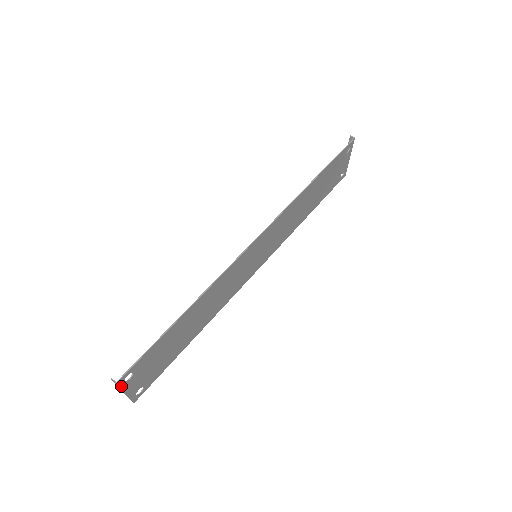
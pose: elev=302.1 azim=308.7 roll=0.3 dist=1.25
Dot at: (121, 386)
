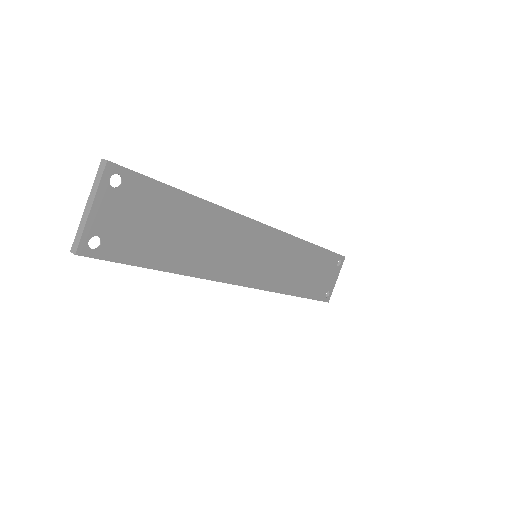
Dot at: (103, 179)
